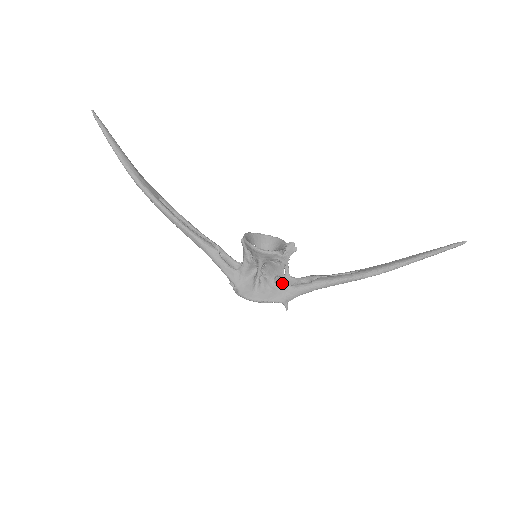
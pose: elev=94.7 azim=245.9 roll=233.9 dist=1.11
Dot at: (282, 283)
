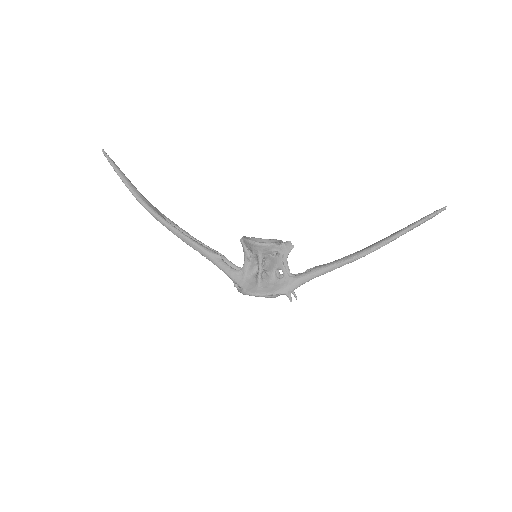
Dot at: (283, 275)
